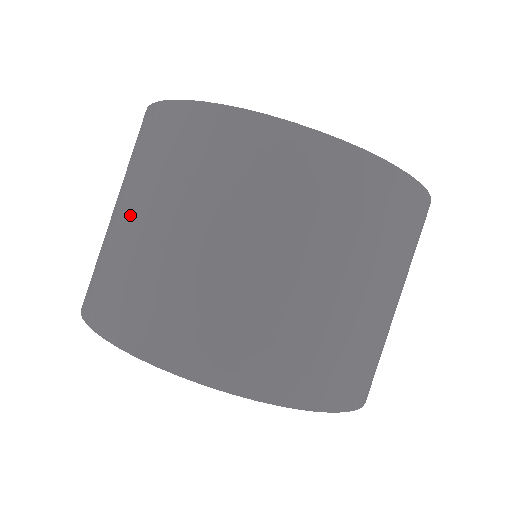
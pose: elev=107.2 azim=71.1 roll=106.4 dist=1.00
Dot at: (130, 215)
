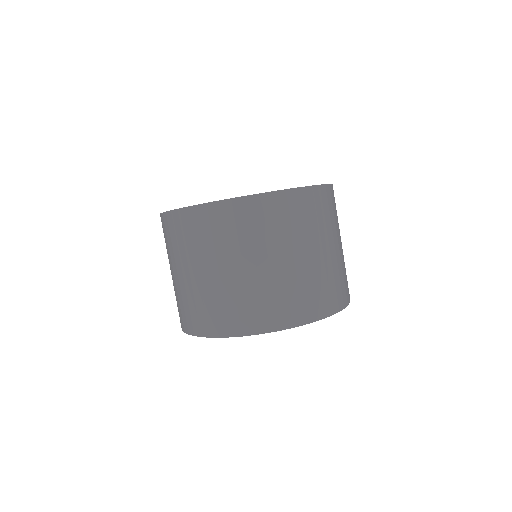
Dot at: (188, 274)
